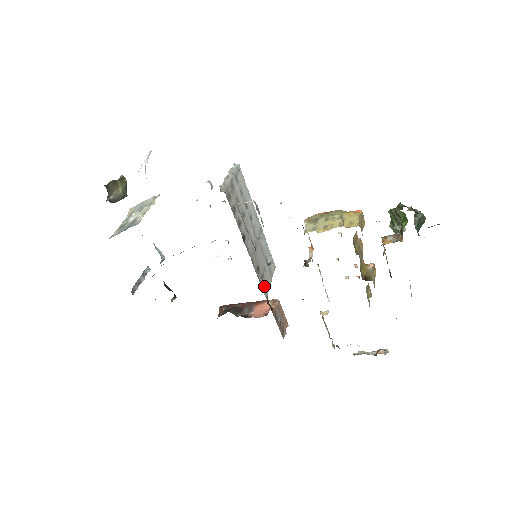
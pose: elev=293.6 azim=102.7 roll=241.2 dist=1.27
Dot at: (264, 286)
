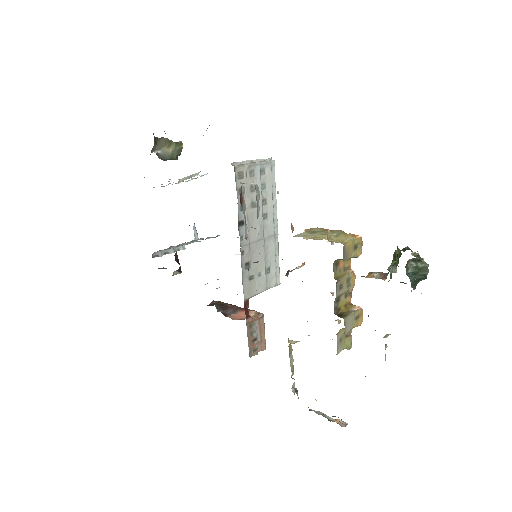
Dot at: (248, 287)
